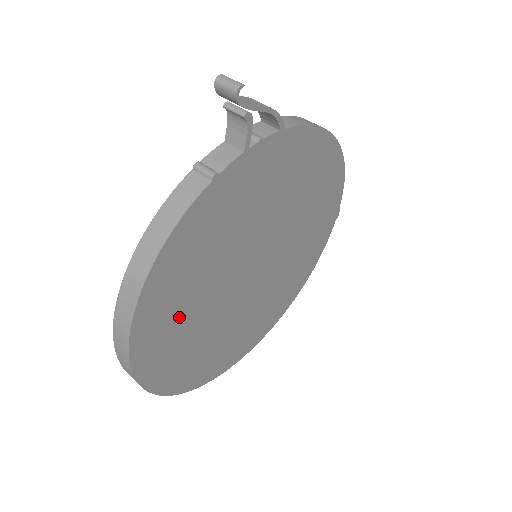
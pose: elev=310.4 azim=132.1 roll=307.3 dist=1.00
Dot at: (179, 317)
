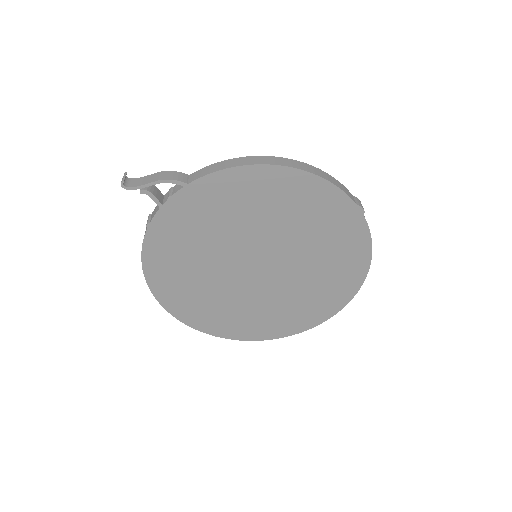
Dot at: (196, 296)
